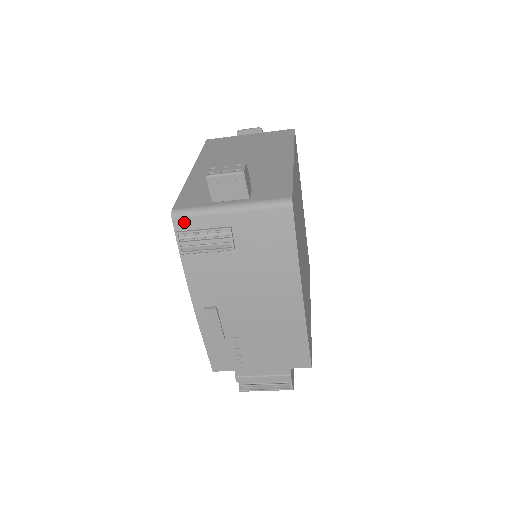
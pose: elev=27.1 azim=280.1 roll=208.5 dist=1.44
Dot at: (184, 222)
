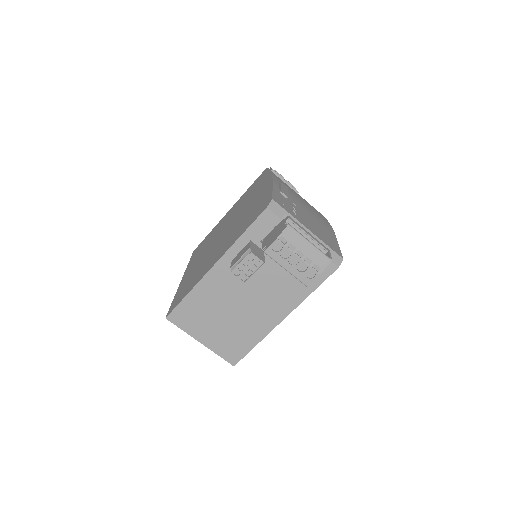
Dot at: occluded
